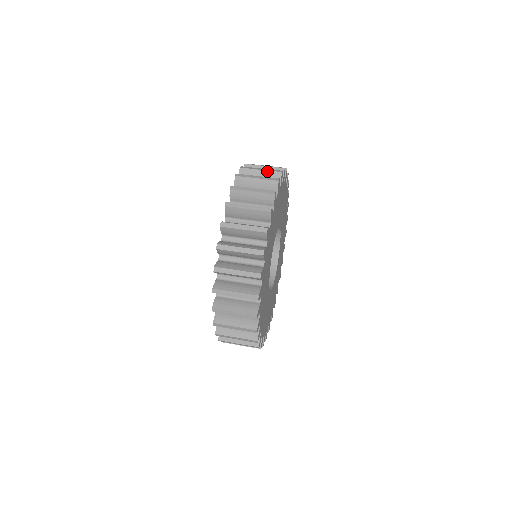
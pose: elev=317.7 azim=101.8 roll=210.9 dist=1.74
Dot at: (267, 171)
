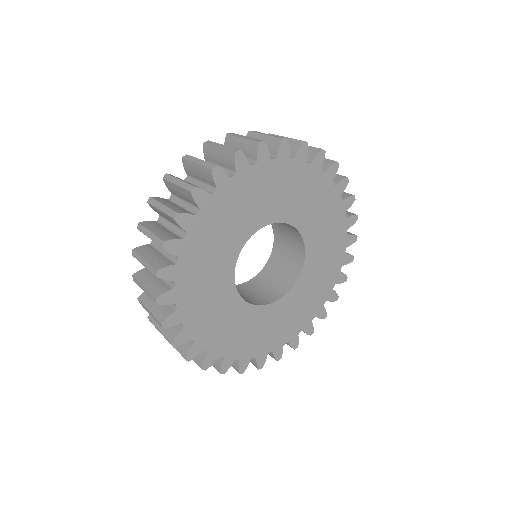
Dot at: (247, 140)
